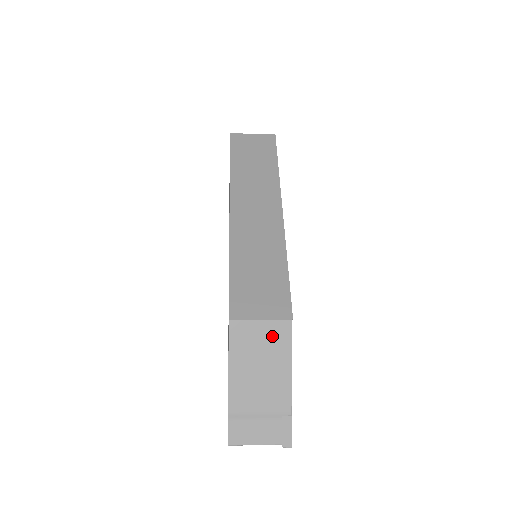
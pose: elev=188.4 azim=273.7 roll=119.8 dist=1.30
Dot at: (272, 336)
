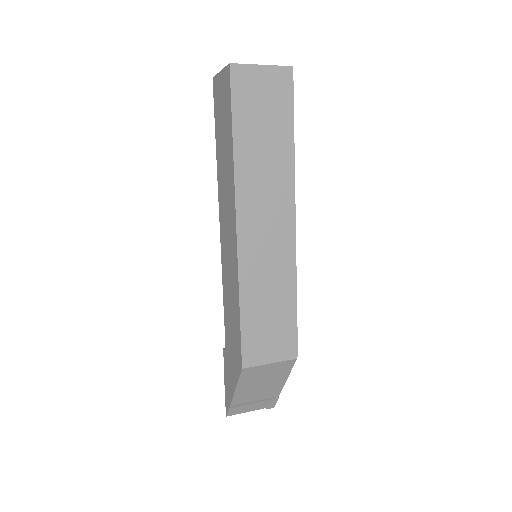
Dot at: (277, 369)
